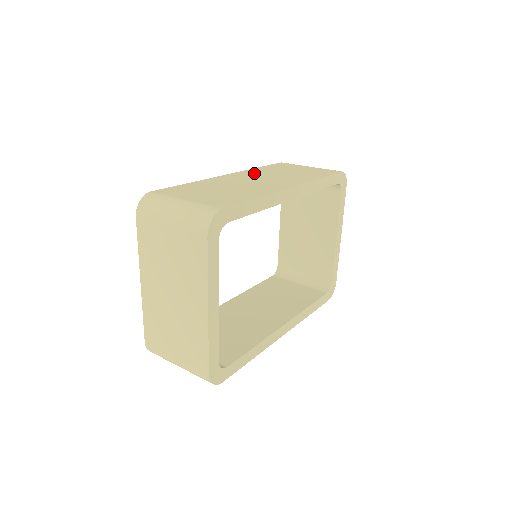
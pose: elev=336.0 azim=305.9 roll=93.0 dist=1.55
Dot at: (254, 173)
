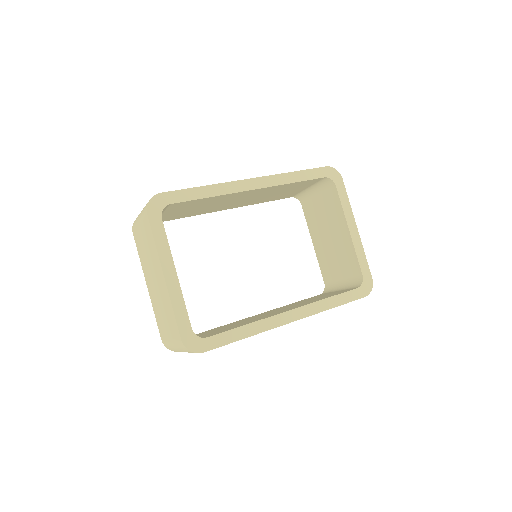
Dot at: occluded
